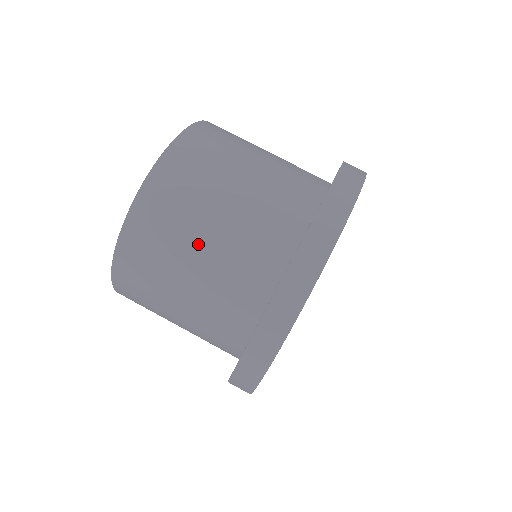
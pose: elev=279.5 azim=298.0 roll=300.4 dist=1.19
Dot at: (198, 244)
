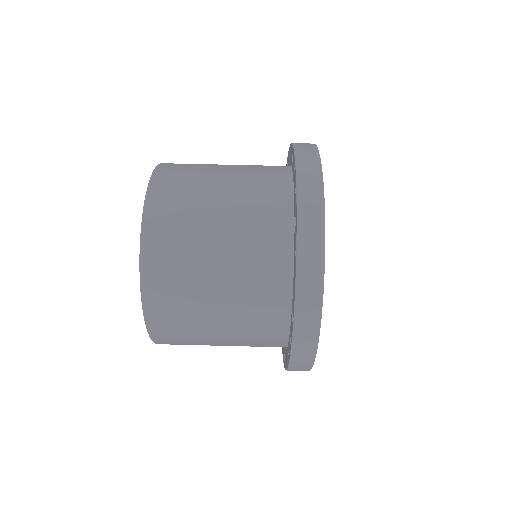
Dot at: (212, 241)
